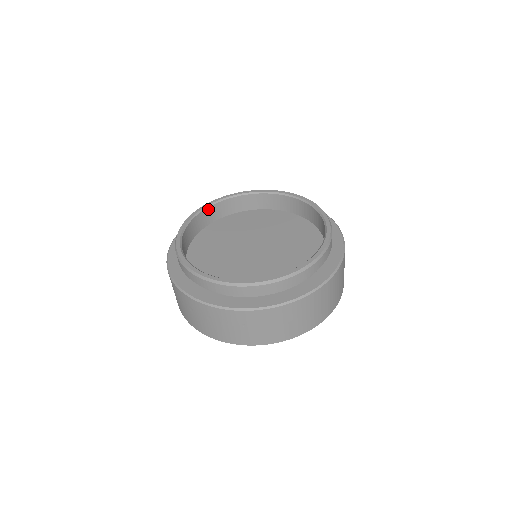
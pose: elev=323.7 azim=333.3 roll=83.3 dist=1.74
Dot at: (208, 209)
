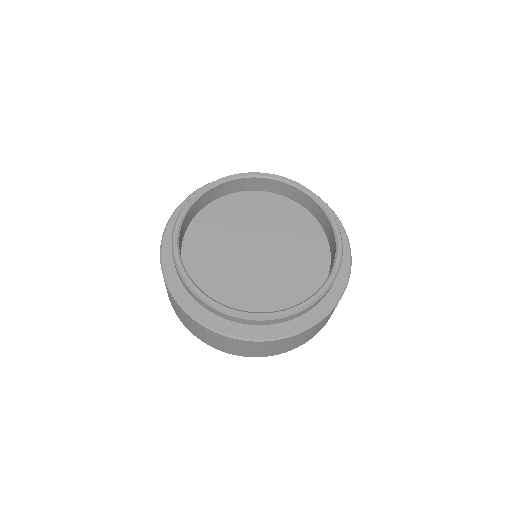
Dot at: (182, 223)
